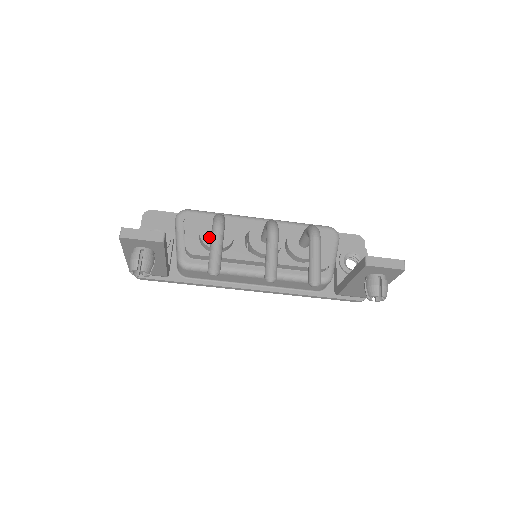
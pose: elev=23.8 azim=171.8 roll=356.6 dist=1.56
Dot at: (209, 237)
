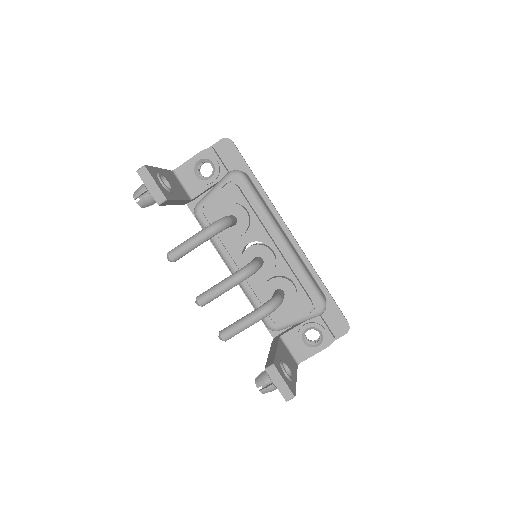
Dot at: occluded
